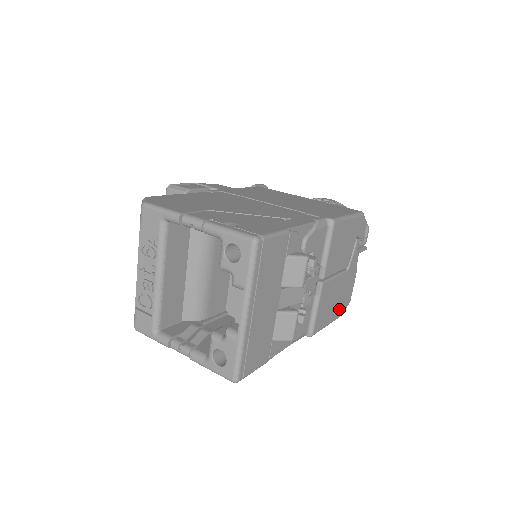
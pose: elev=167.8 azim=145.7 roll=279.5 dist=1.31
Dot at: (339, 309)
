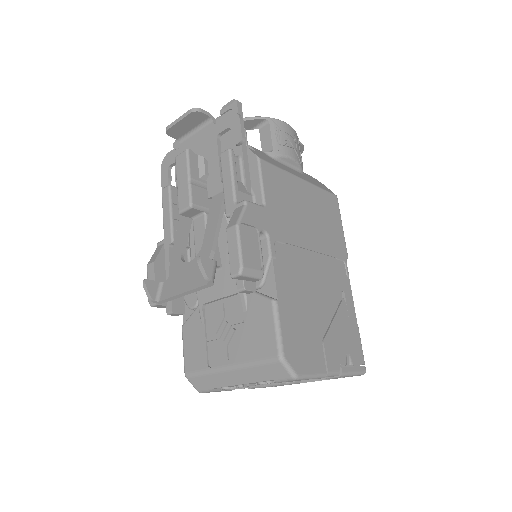
Dot at: occluded
